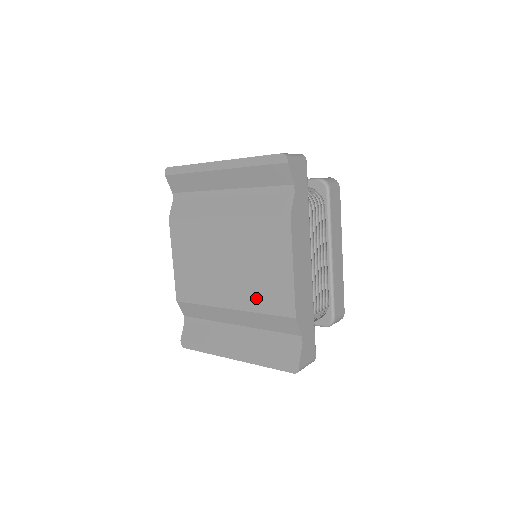
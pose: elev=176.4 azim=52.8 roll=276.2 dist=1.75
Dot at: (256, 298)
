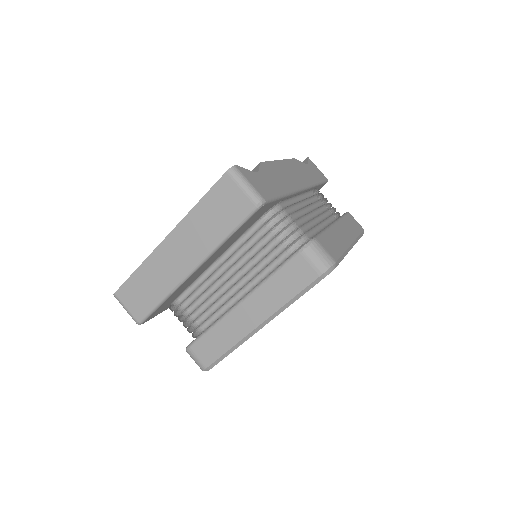
Dot at: occluded
